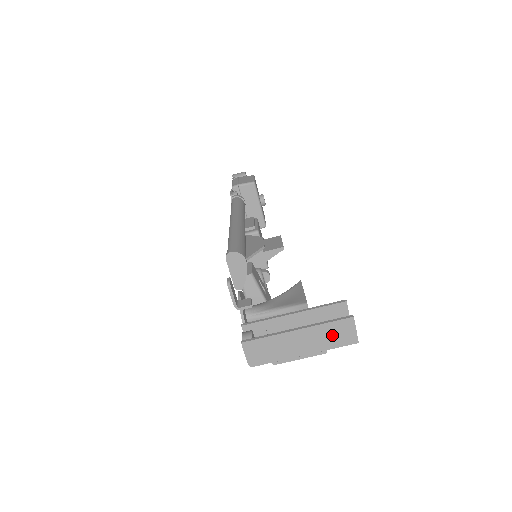
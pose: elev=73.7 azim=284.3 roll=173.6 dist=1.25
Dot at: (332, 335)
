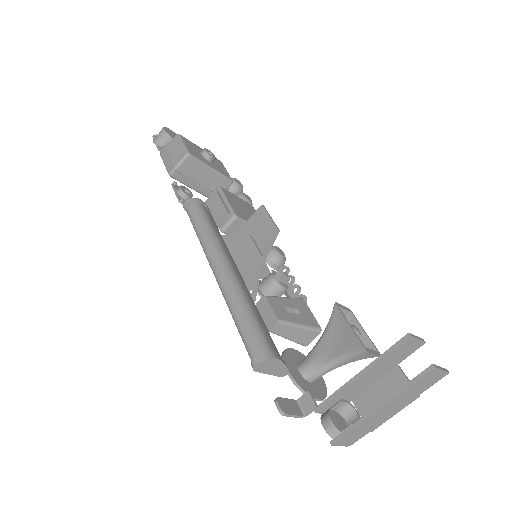
Dot at: (419, 388)
